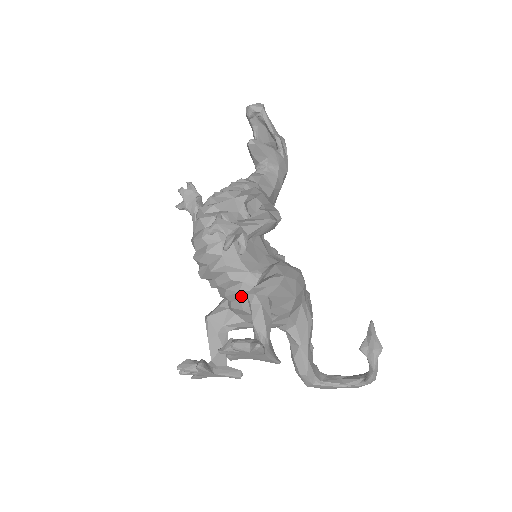
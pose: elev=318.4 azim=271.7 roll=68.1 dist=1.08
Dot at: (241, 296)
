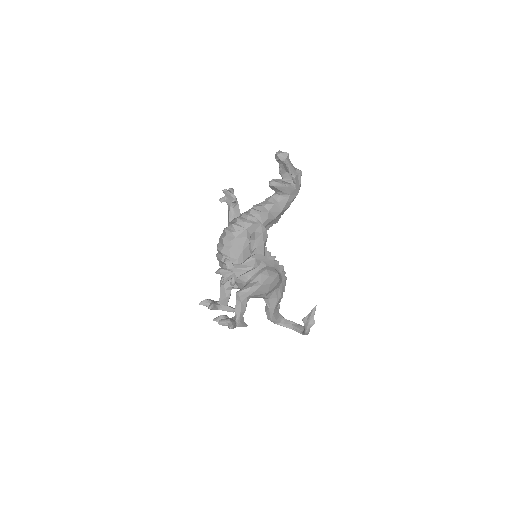
Dot at: (238, 283)
